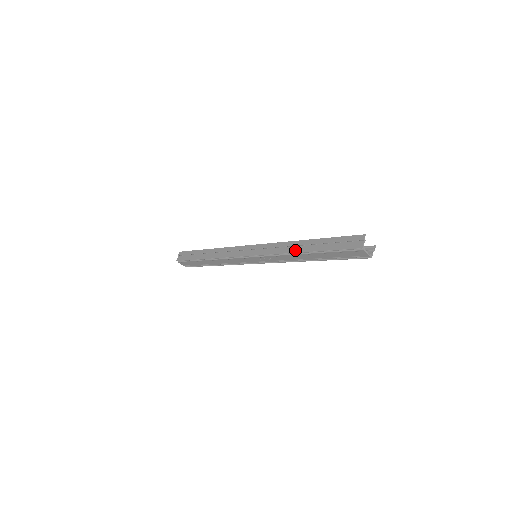
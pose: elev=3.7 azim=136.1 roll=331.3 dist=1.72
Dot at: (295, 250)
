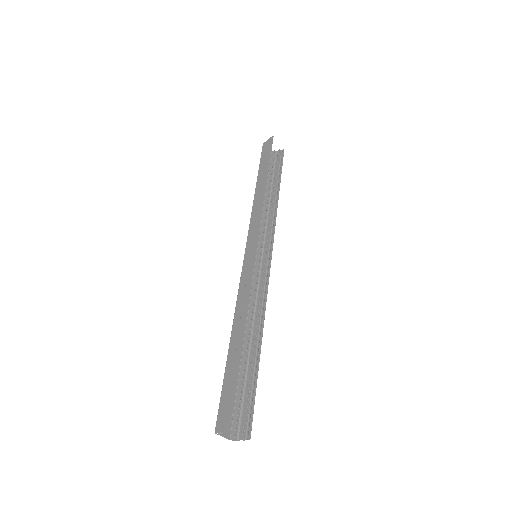
Dot at: (236, 321)
